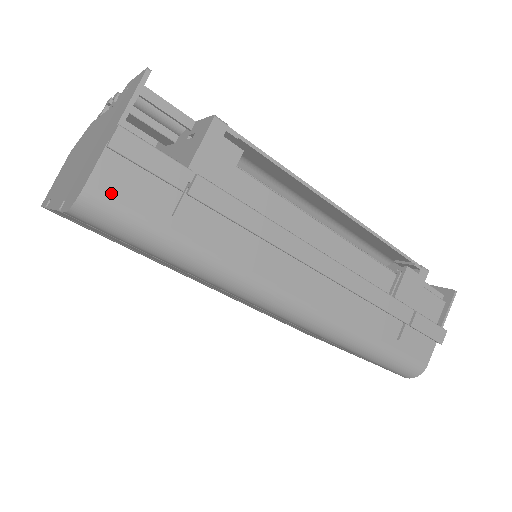
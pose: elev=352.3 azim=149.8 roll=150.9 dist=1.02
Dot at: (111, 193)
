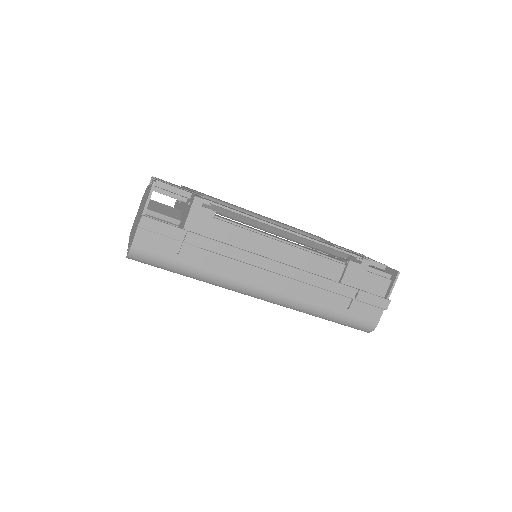
Dot at: (144, 248)
